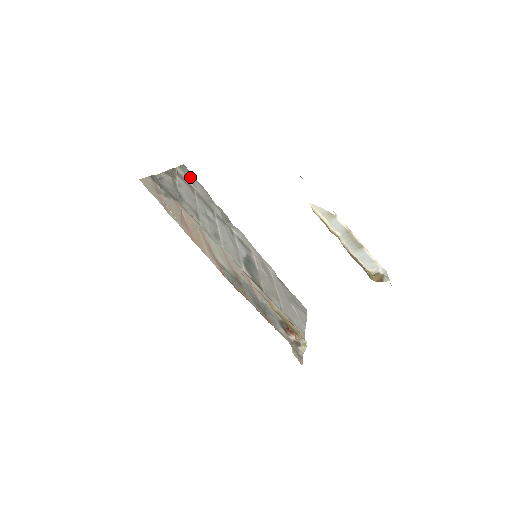
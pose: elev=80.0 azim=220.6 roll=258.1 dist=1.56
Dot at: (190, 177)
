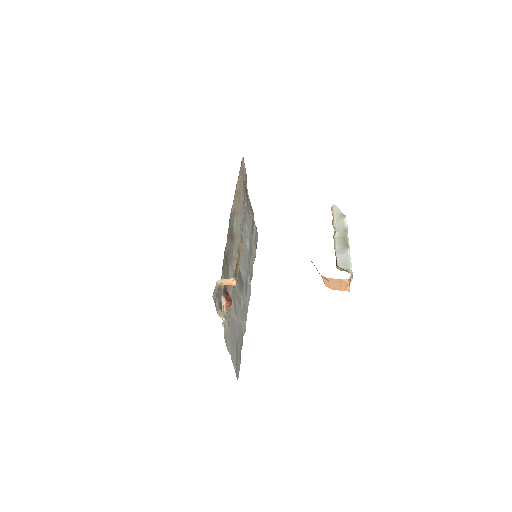
Dot at: (256, 239)
